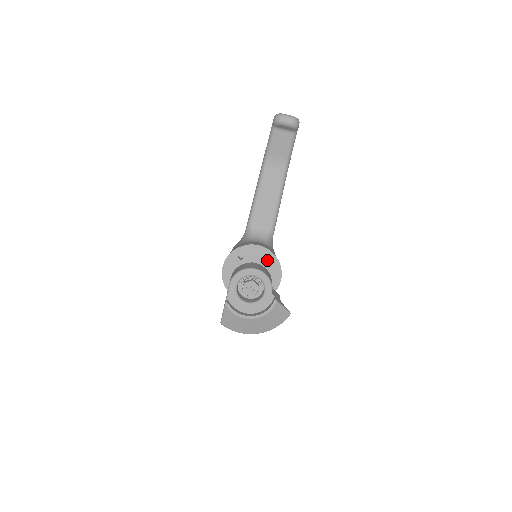
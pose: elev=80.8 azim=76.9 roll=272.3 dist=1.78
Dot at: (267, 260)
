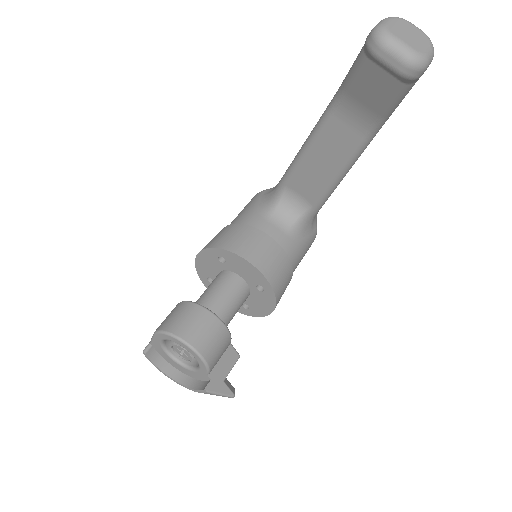
Dot at: (258, 283)
